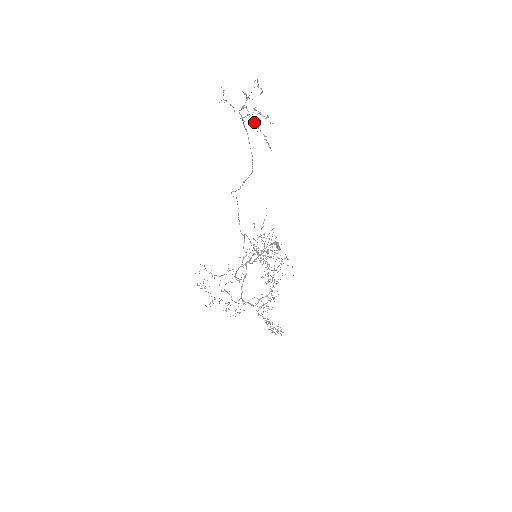
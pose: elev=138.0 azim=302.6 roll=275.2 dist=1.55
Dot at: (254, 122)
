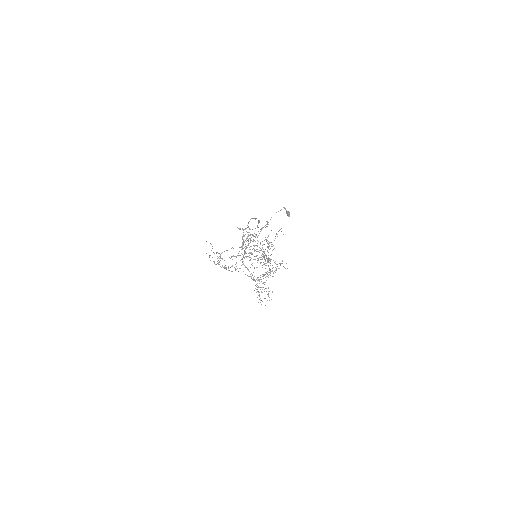
Dot at: occluded
